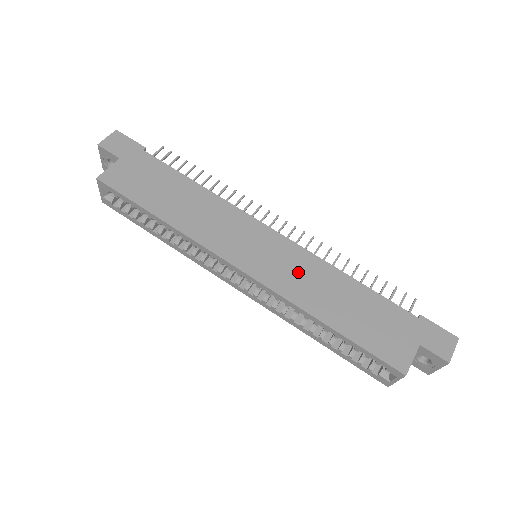
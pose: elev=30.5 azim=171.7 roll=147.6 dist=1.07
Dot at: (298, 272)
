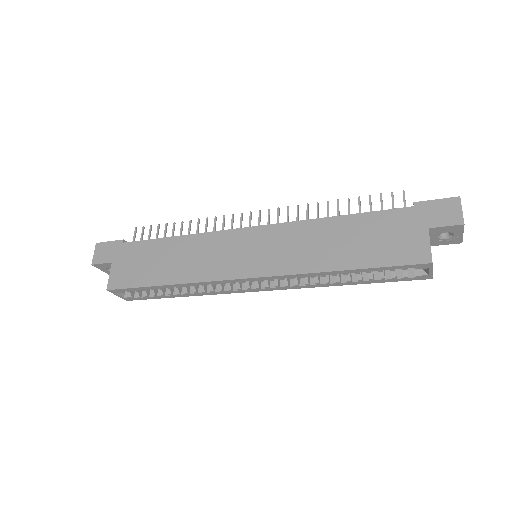
Dot at: (292, 245)
